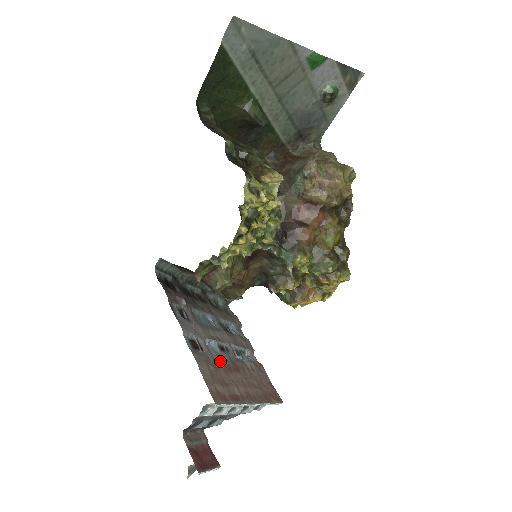
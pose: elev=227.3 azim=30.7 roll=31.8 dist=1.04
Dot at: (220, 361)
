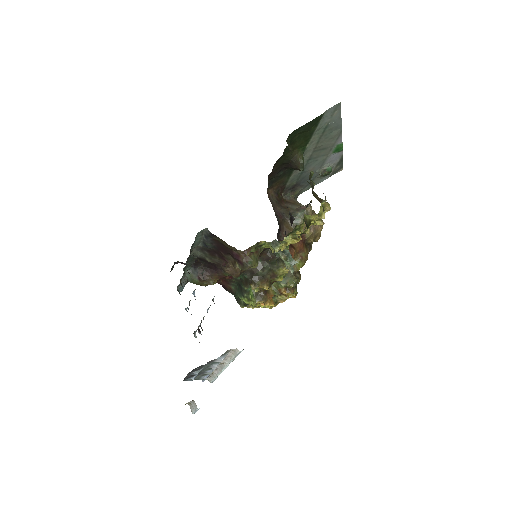
Dot at: occluded
